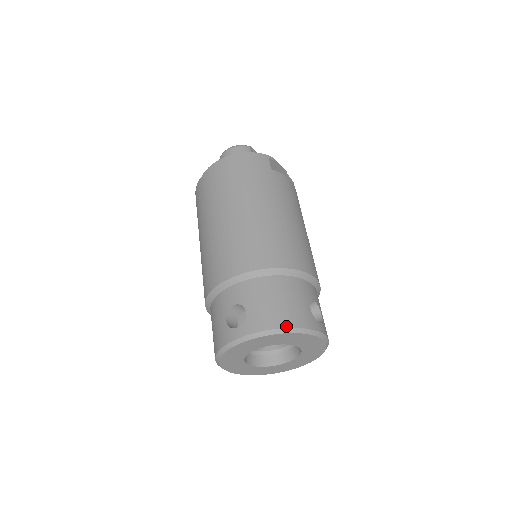
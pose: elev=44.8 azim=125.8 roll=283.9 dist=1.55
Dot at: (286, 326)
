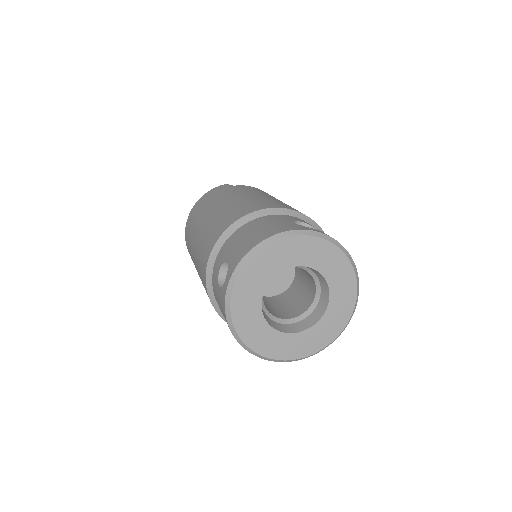
Dot at: (265, 238)
